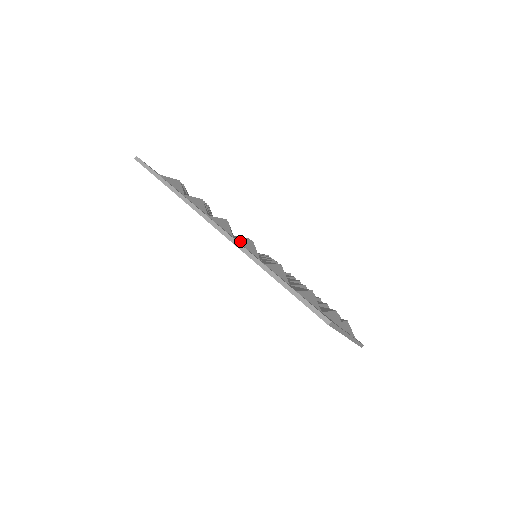
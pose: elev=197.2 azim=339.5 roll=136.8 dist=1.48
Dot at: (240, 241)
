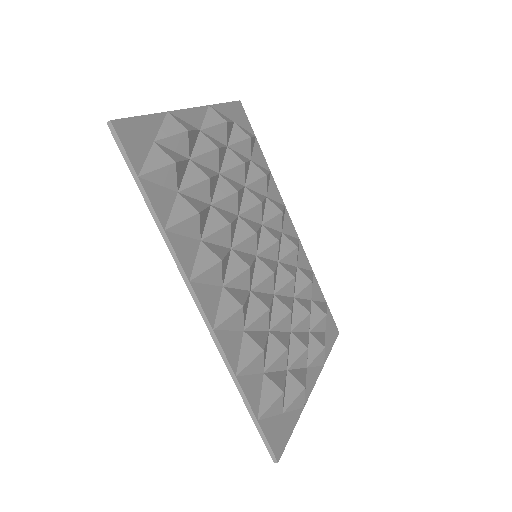
Dot at: (222, 325)
